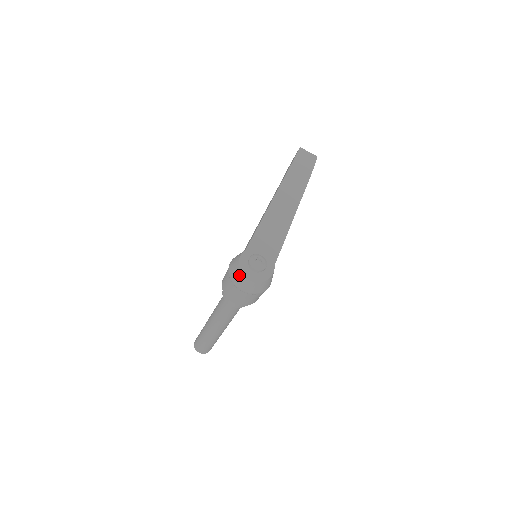
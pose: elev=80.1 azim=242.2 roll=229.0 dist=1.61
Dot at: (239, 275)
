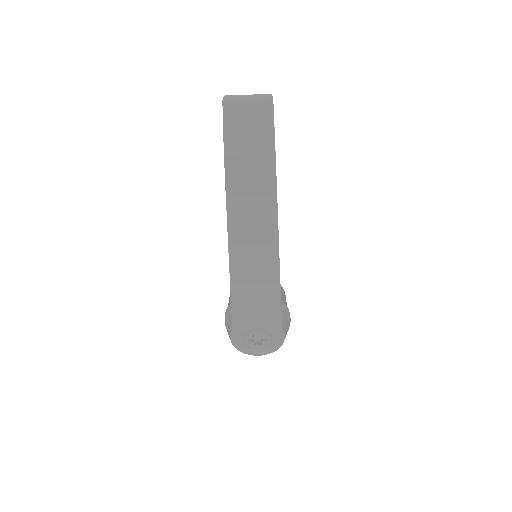
Dot at: (242, 351)
